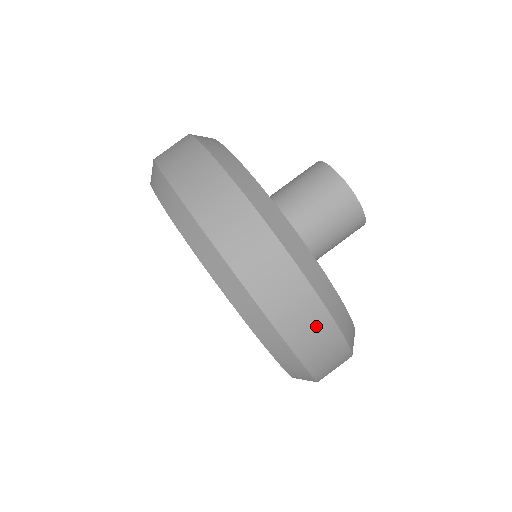
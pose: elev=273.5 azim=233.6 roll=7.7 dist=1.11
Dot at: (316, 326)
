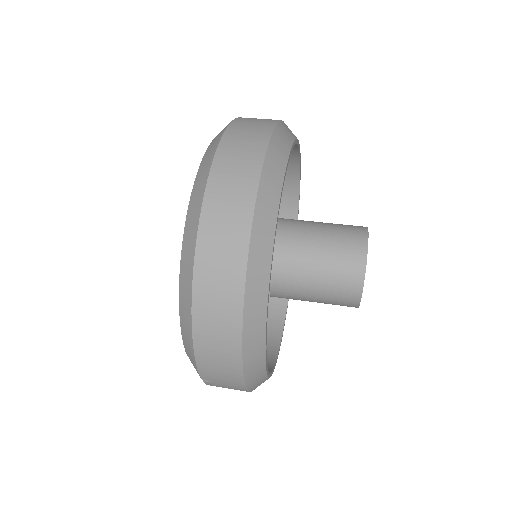
Dot at: occluded
